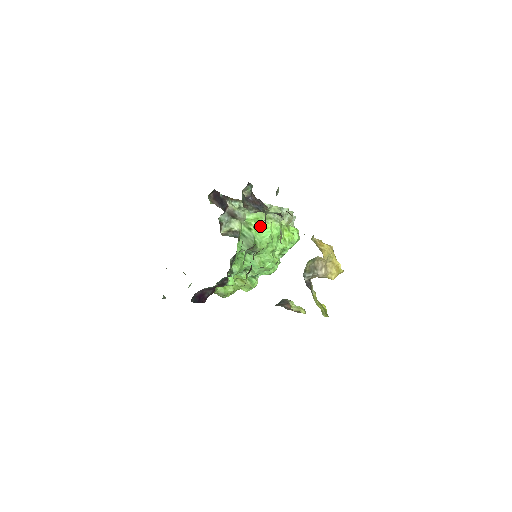
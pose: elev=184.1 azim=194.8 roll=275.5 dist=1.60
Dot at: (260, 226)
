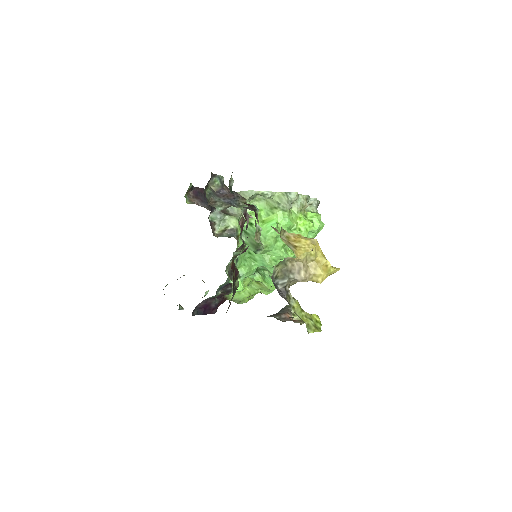
Dot at: (265, 218)
